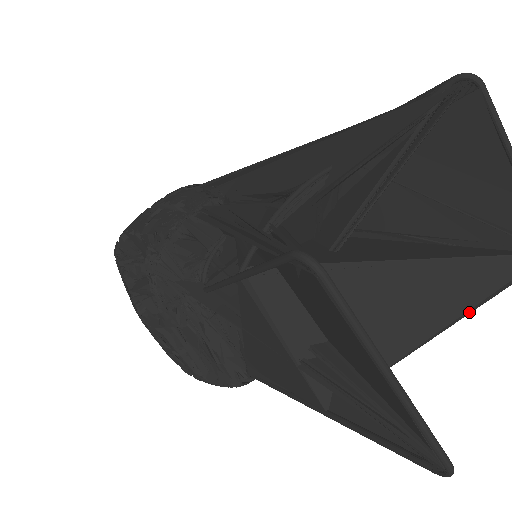
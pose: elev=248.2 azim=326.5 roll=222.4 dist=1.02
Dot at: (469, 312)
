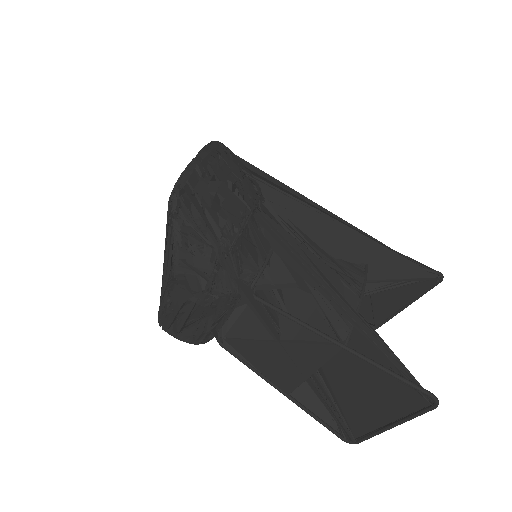
Dot at: occluded
